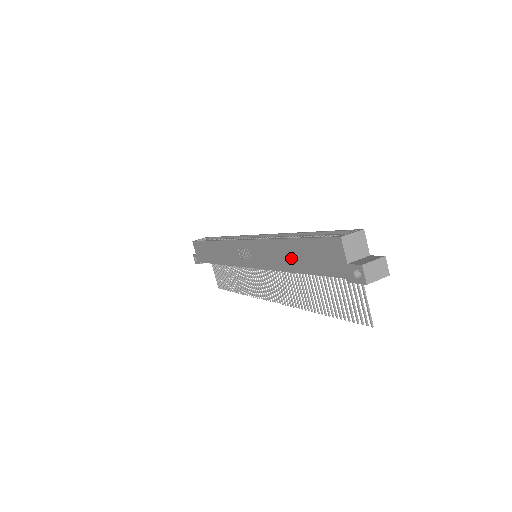
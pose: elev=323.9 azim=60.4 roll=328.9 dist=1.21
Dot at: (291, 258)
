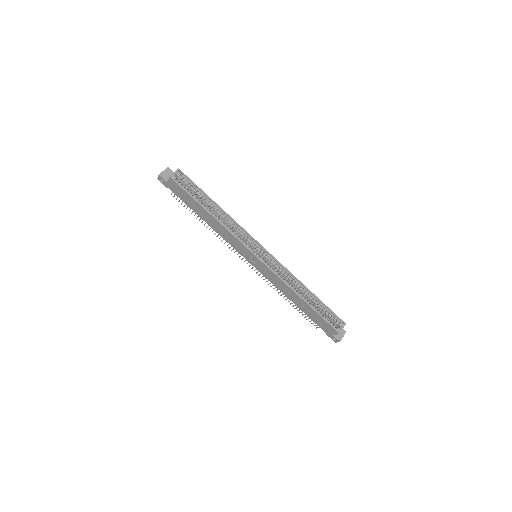
Dot at: (298, 303)
